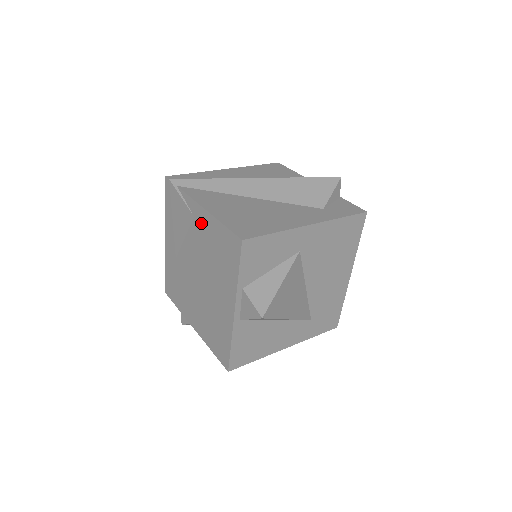
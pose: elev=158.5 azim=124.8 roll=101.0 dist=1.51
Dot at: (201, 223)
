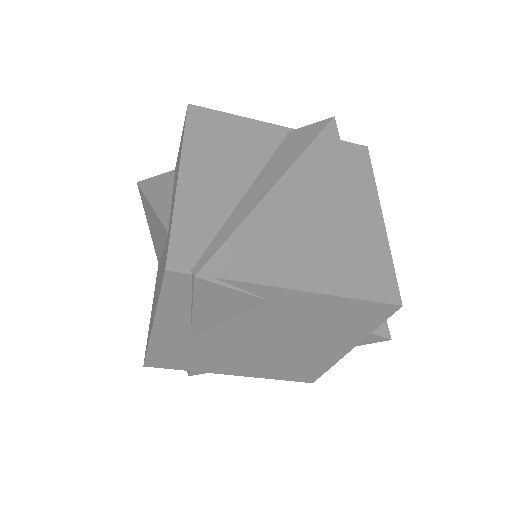
Dot at: (291, 304)
